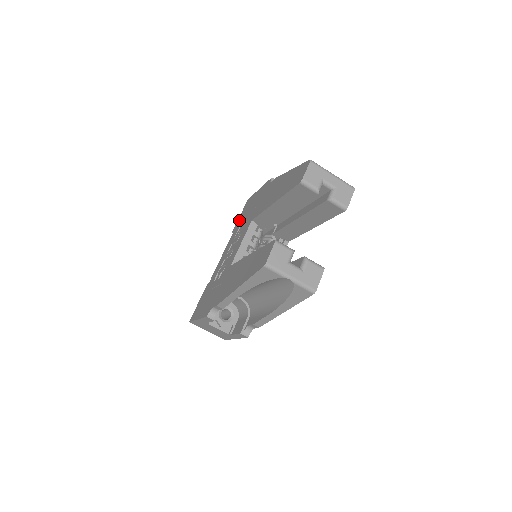
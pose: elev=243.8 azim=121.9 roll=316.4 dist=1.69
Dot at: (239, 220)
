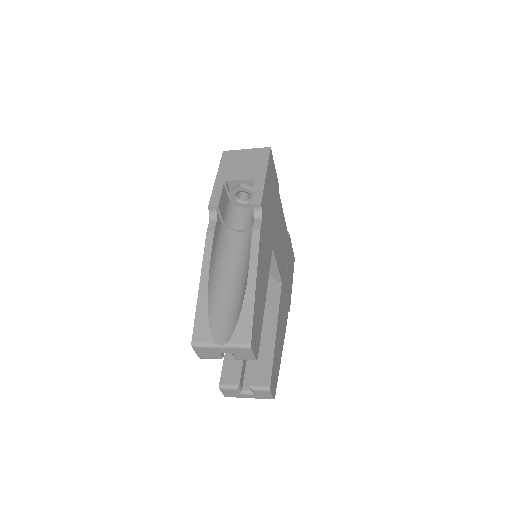
Dot at: occluded
